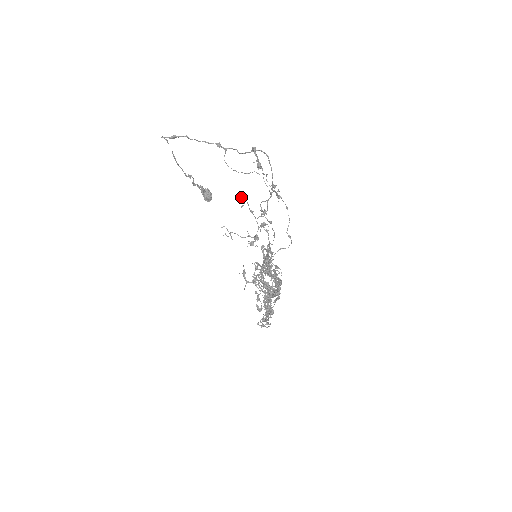
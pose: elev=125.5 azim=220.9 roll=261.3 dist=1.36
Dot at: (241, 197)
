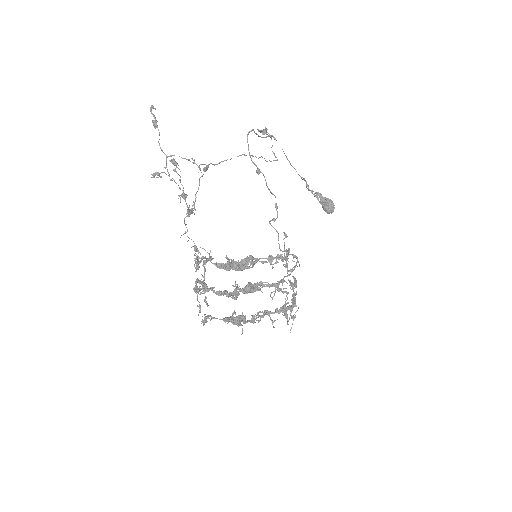
Dot at: (173, 163)
